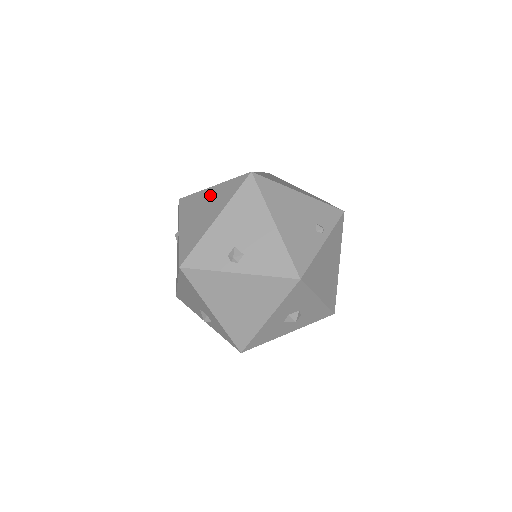
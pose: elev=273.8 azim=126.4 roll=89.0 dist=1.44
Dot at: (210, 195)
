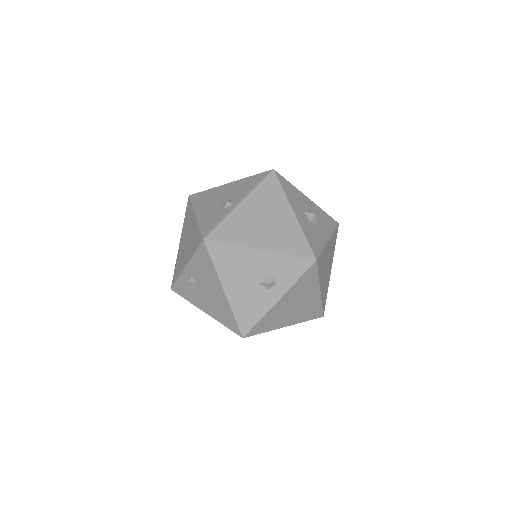
Dot at: (182, 239)
